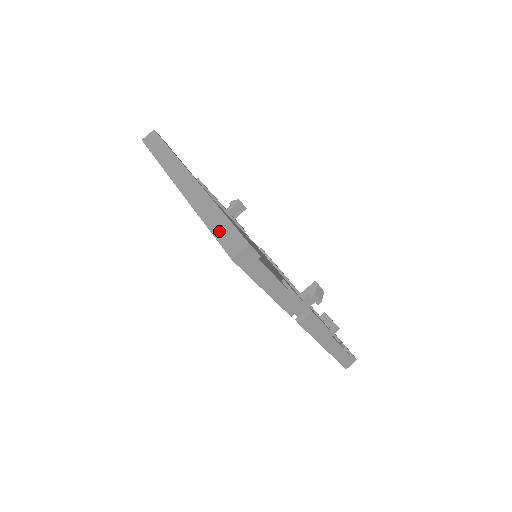
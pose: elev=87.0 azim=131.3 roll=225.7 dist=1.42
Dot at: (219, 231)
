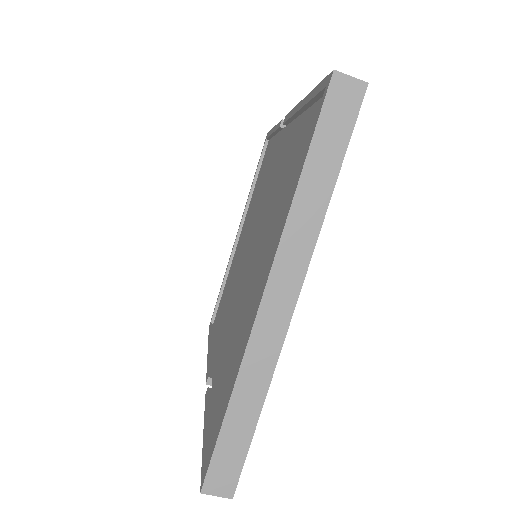
Dot at: (228, 441)
